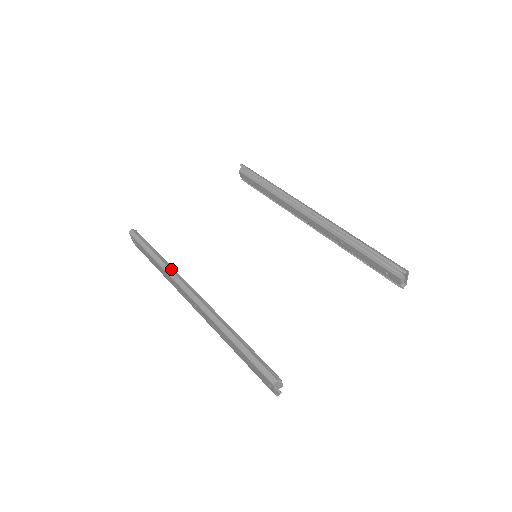
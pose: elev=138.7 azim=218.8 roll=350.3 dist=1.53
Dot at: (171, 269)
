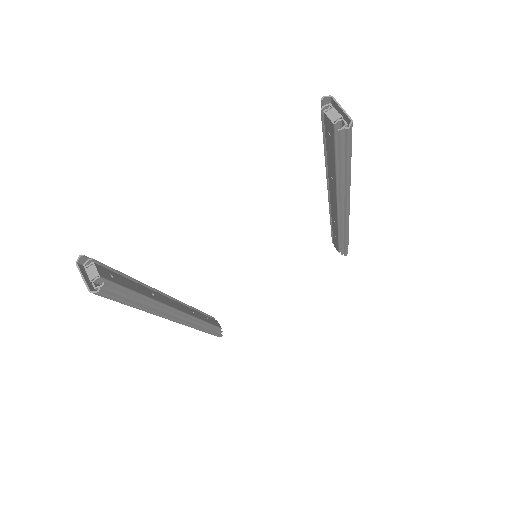
Dot at: occluded
